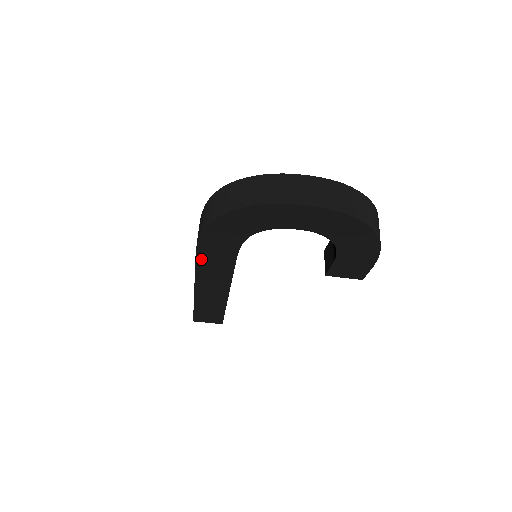
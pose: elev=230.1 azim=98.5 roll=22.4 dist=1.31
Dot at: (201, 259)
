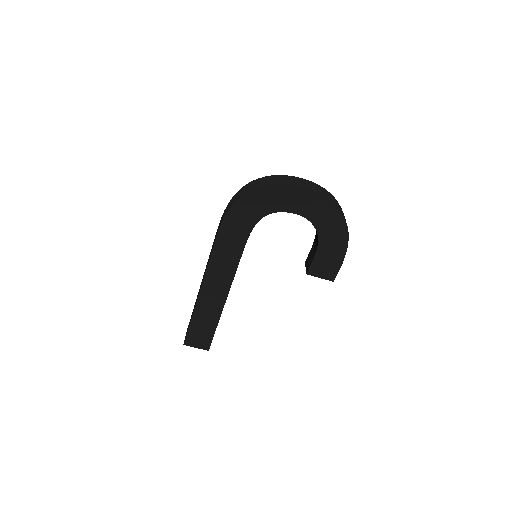
Dot at: (218, 246)
